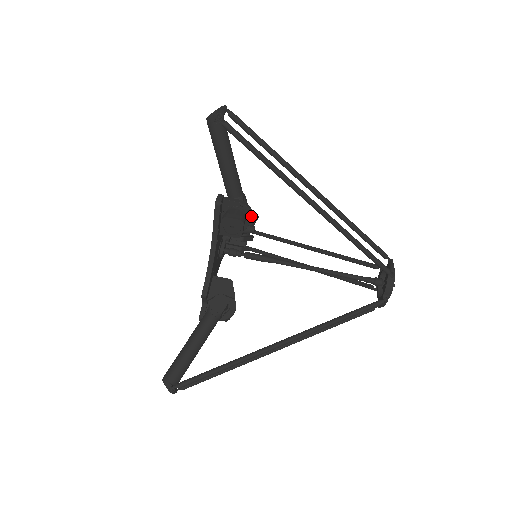
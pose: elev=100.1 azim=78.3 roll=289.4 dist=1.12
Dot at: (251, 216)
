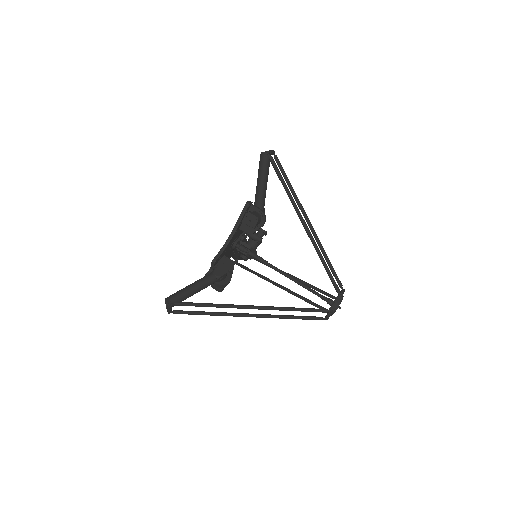
Dot at: (264, 221)
